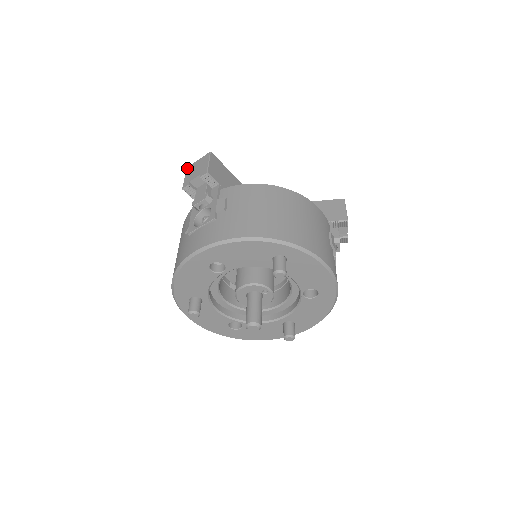
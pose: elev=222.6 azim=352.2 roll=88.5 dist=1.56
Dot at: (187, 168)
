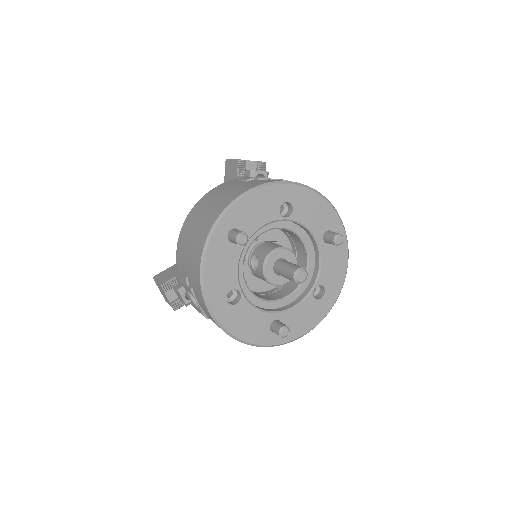
Dot at: (228, 159)
